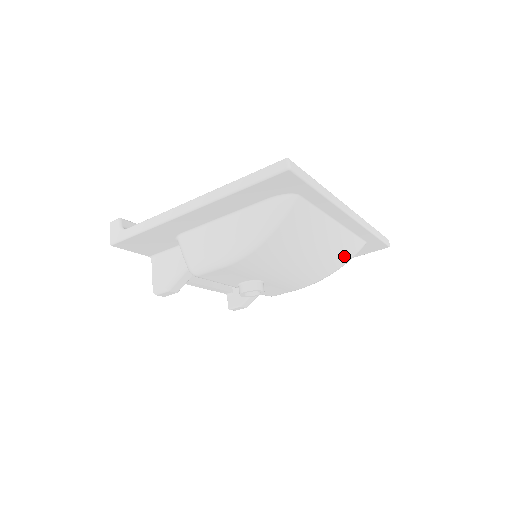
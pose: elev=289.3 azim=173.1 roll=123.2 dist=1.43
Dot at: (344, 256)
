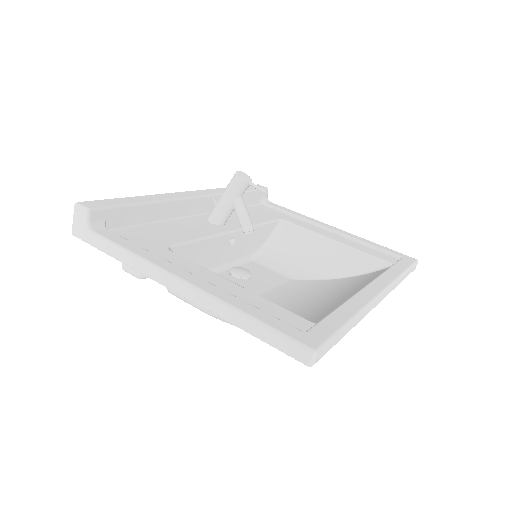
Dot at: occluded
